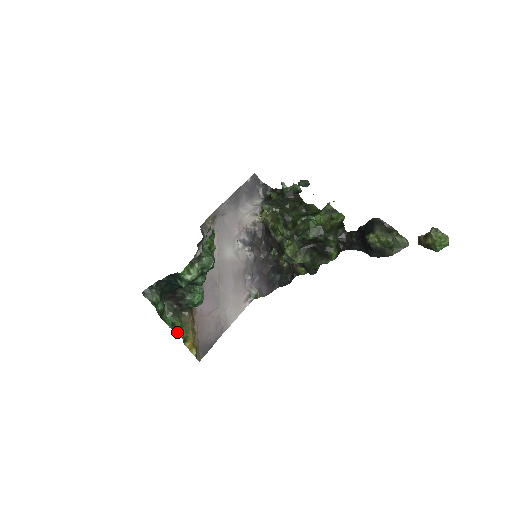
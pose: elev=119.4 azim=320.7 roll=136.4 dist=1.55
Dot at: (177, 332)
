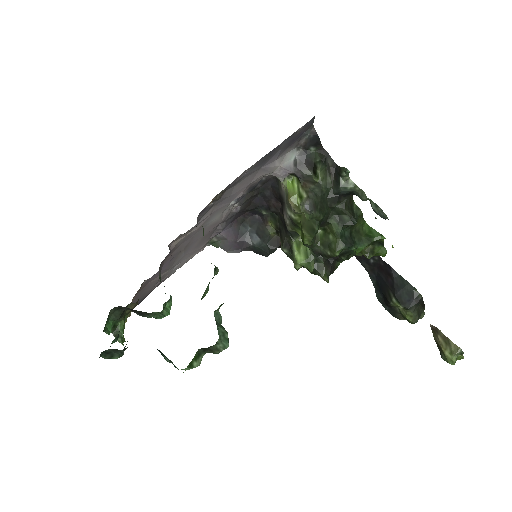
Dot at: (122, 343)
